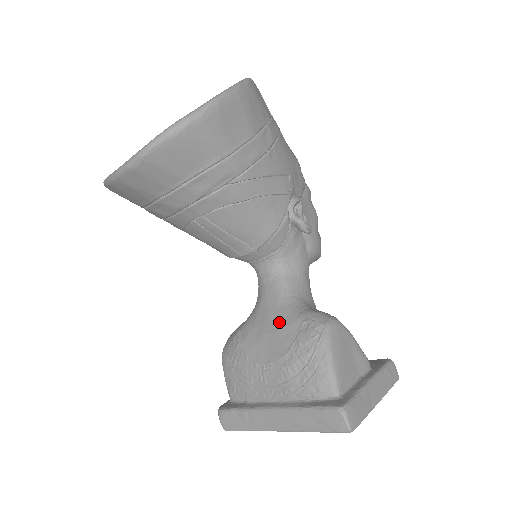
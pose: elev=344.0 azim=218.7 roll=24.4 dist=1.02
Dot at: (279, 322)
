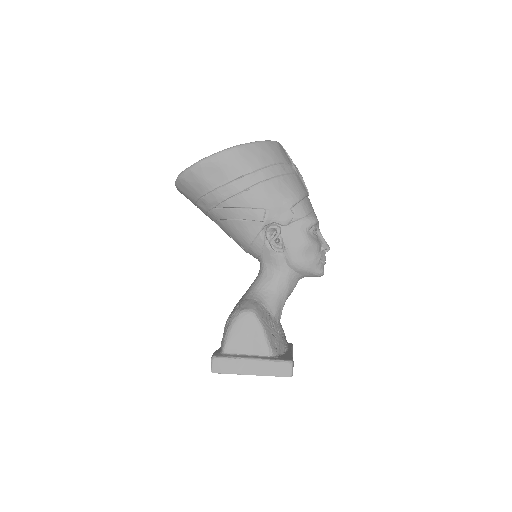
Dot at: (240, 300)
